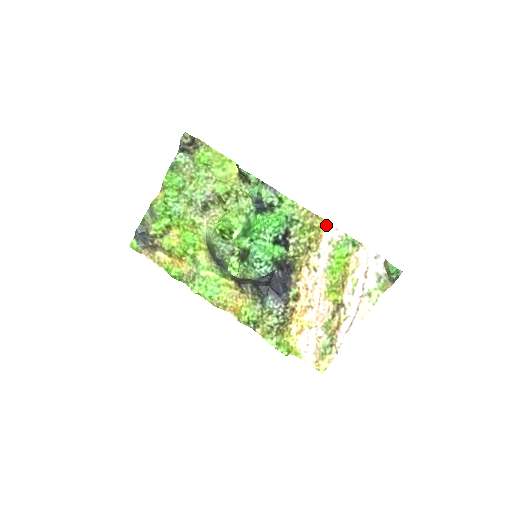
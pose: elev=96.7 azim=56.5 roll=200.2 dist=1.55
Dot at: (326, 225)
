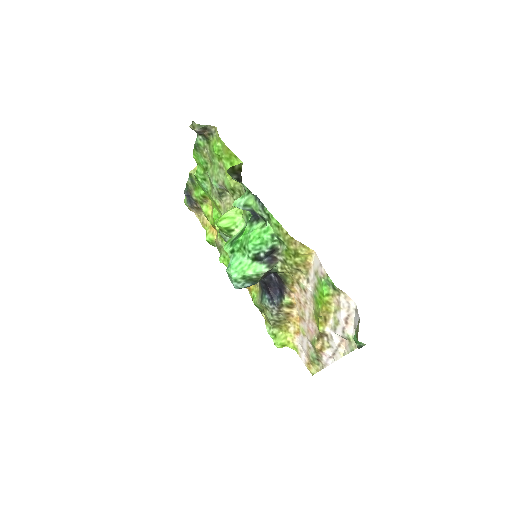
Dot at: (314, 255)
